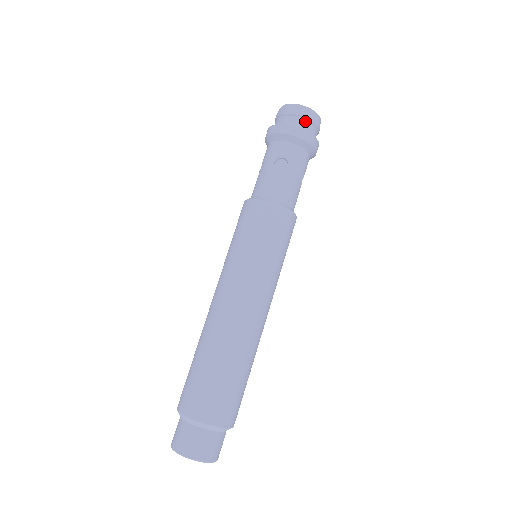
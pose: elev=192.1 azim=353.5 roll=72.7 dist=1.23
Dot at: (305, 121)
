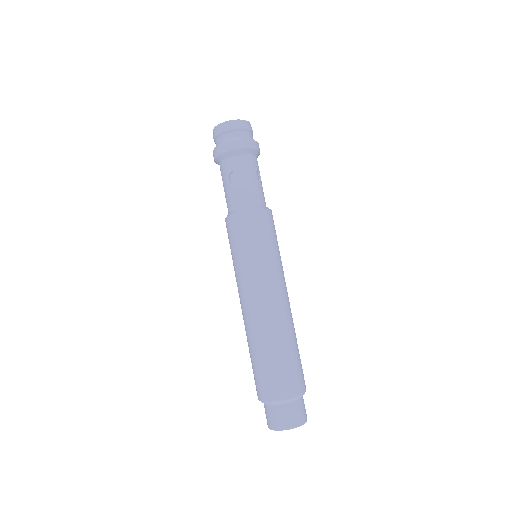
Dot at: (234, 132)
